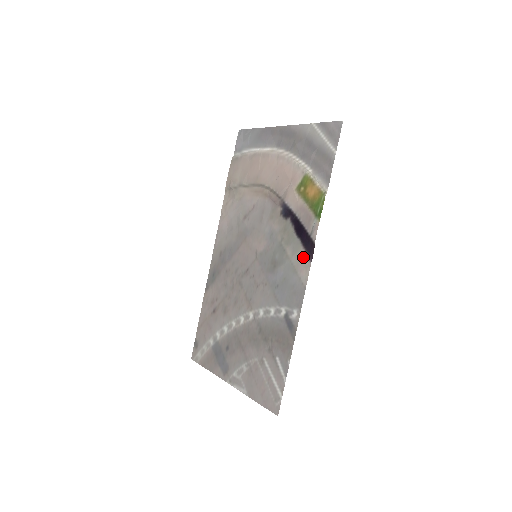
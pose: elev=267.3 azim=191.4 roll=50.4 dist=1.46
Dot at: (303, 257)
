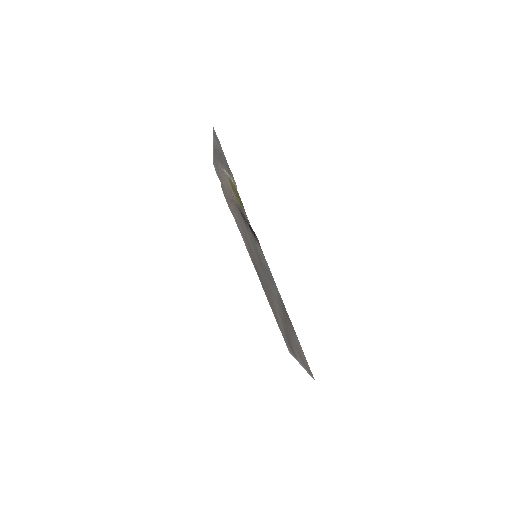
Dot at: (258, 245)
